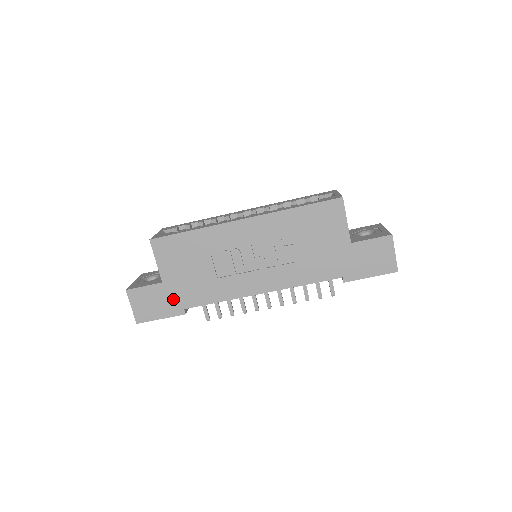
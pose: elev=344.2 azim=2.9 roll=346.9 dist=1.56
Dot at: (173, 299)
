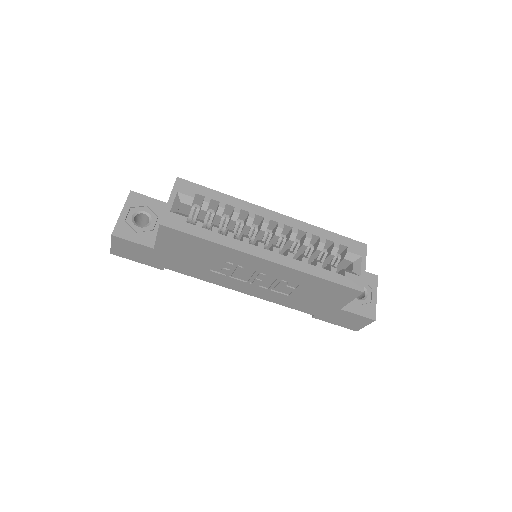
Dot at: (157, 260)
